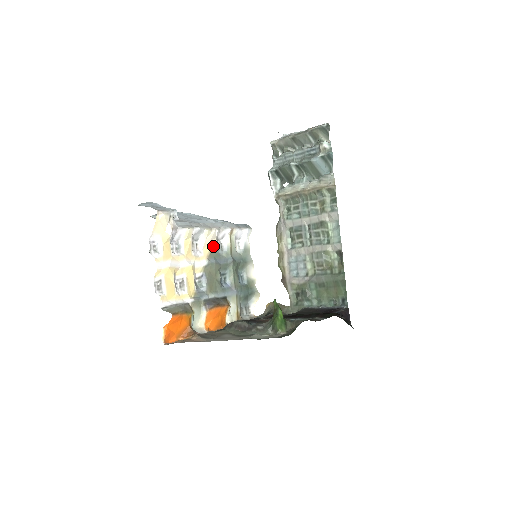
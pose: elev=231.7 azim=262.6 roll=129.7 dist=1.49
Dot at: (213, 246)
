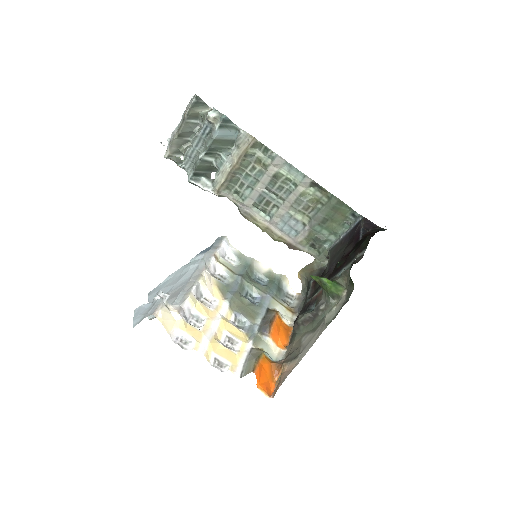
Dot at: (217, 285)
